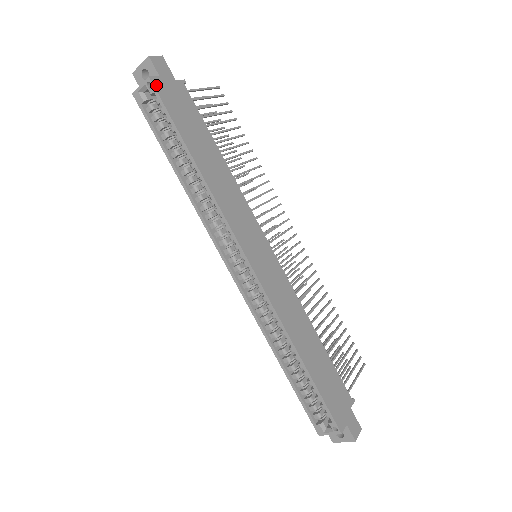
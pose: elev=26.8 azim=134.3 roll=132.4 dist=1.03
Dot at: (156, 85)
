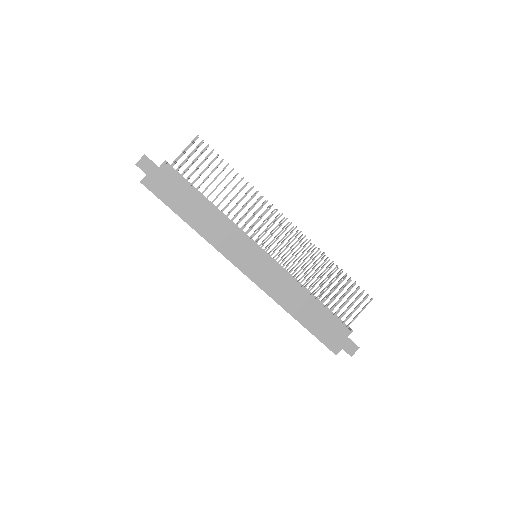
Dot at: (146, 184)
